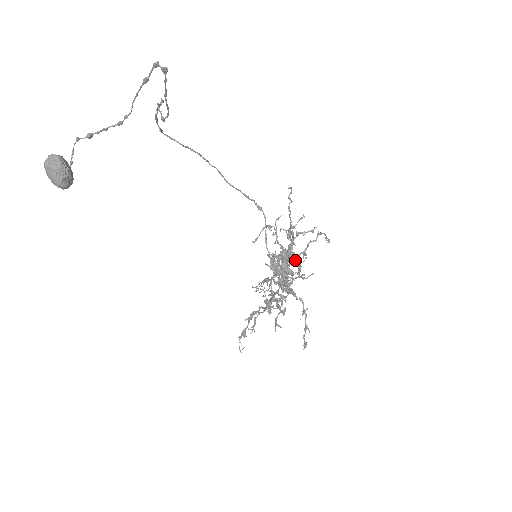
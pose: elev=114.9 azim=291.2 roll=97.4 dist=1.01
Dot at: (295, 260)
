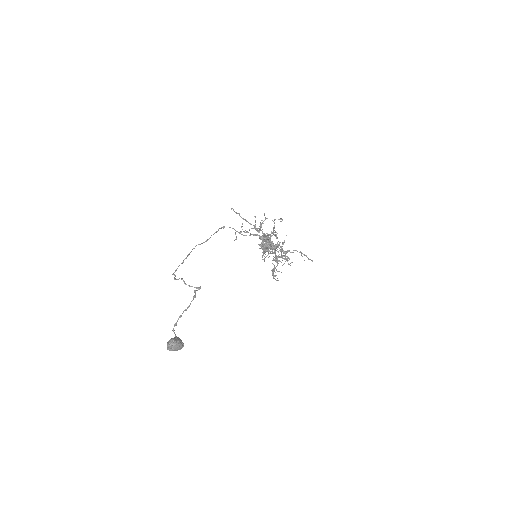
Dot at: (270, 234)
